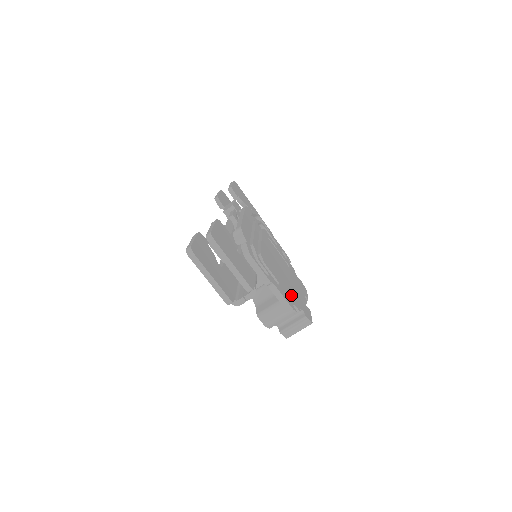
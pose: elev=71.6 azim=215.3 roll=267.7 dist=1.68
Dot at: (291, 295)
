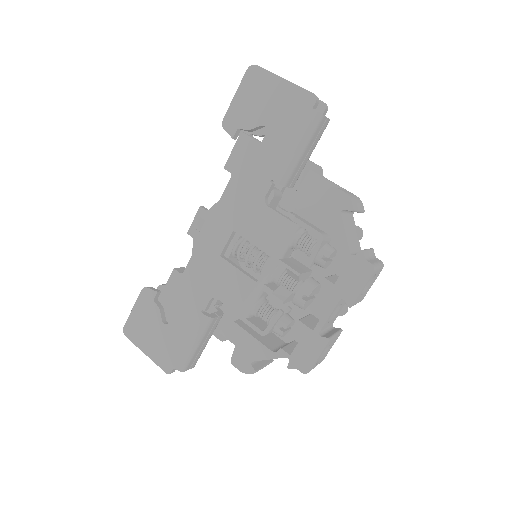
Dot at: occluded
